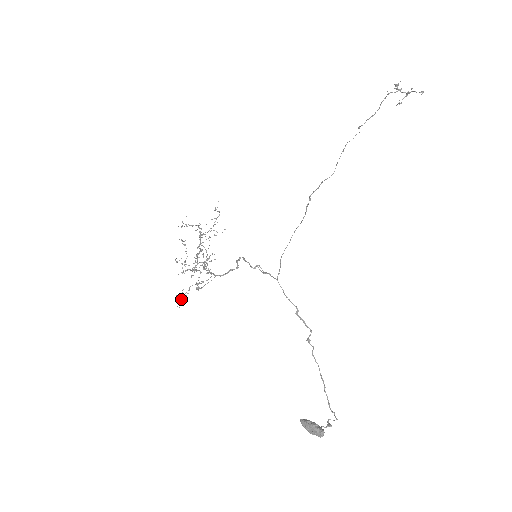
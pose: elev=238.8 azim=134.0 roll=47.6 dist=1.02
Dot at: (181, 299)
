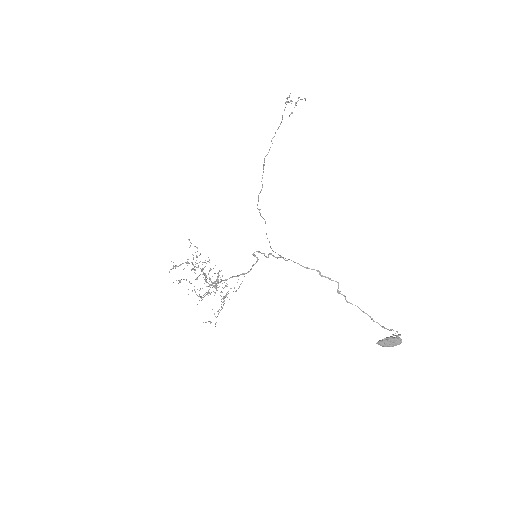
Dot at: (217, 316)
